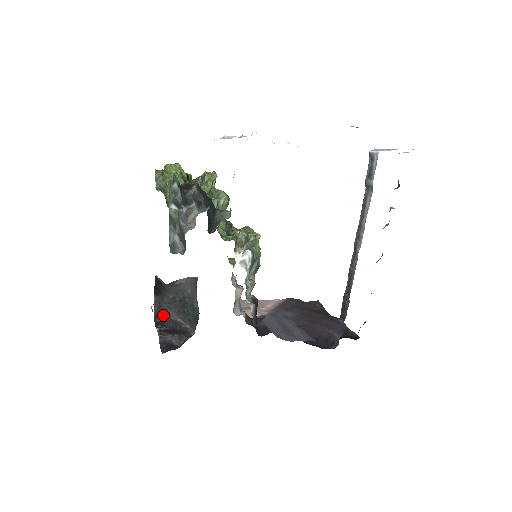
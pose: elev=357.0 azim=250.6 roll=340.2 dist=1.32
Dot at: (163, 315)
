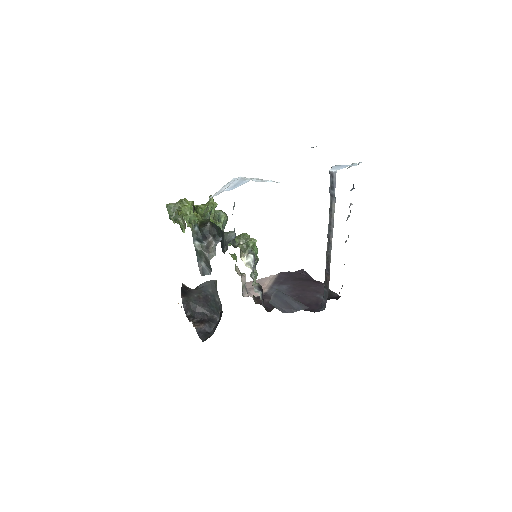
Dot at: (192, 310)
